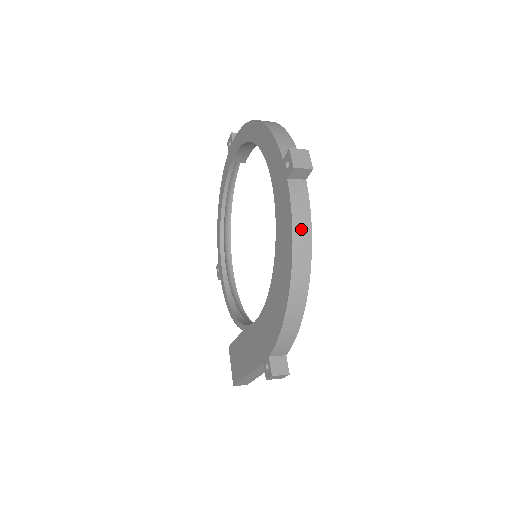
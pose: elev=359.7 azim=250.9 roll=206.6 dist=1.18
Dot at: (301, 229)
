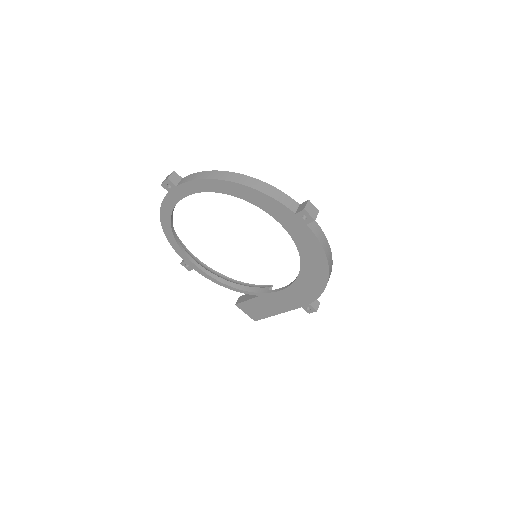
Dot at: (325, 245)
